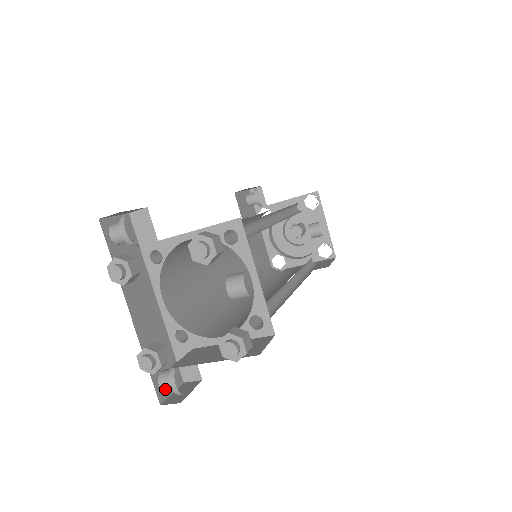
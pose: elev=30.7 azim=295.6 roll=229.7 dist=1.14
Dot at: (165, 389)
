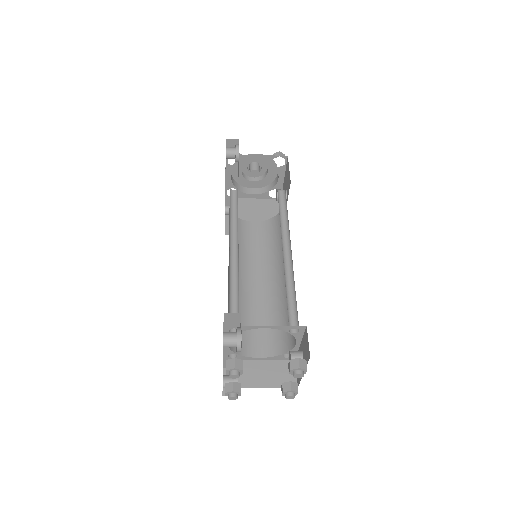
Dot at: occluded
